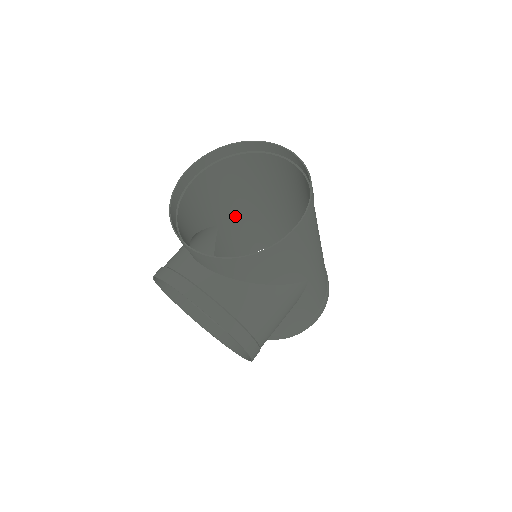
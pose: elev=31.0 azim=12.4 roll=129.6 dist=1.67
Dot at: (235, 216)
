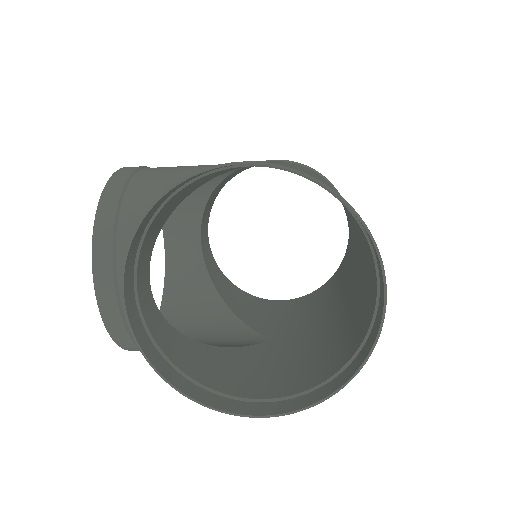
Dot at: occluded
